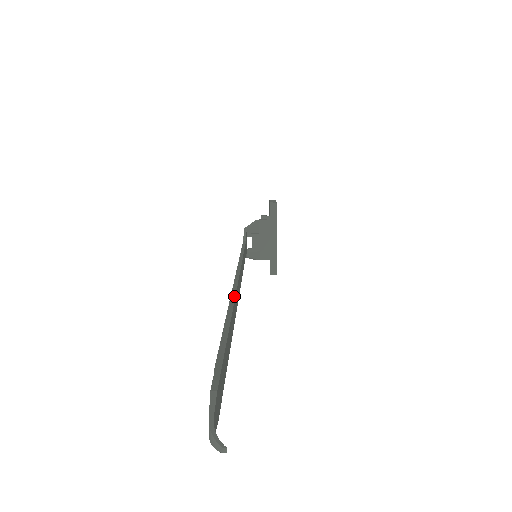
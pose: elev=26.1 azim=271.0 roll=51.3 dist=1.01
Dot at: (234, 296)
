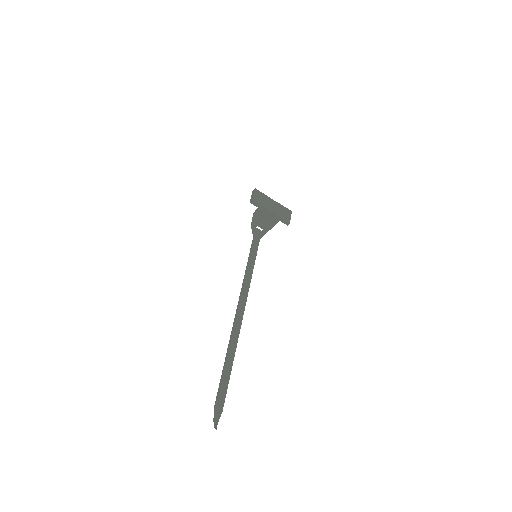
Dot at: (231, 333)
